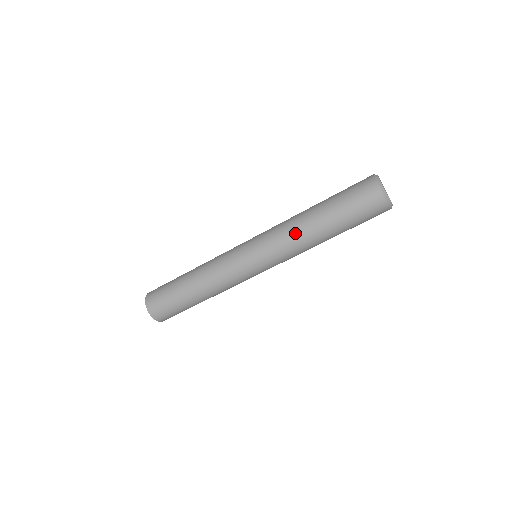
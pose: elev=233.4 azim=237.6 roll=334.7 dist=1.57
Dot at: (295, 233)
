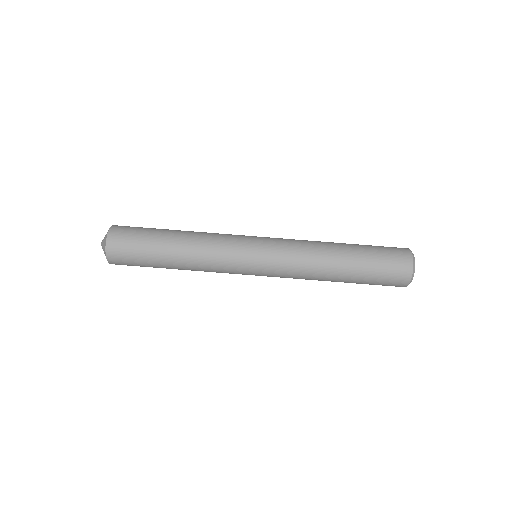
Dot at: (315, 250)
